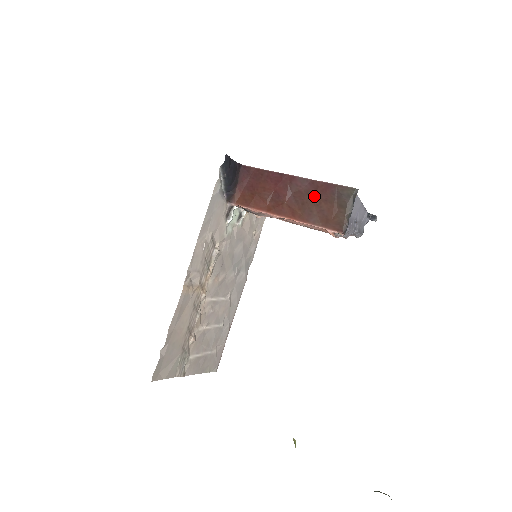
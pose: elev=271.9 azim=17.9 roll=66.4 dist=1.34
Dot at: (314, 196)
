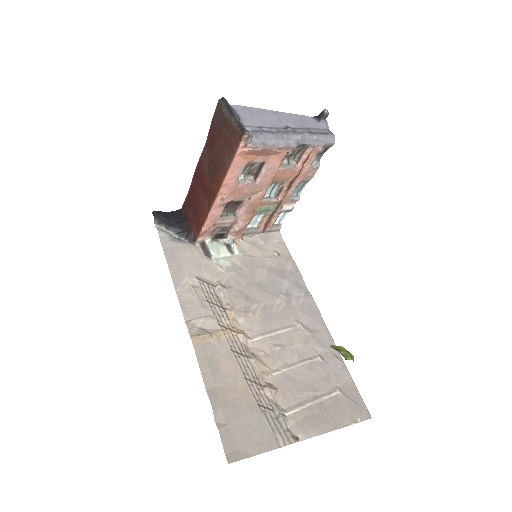
Dot at: (213, 150)
